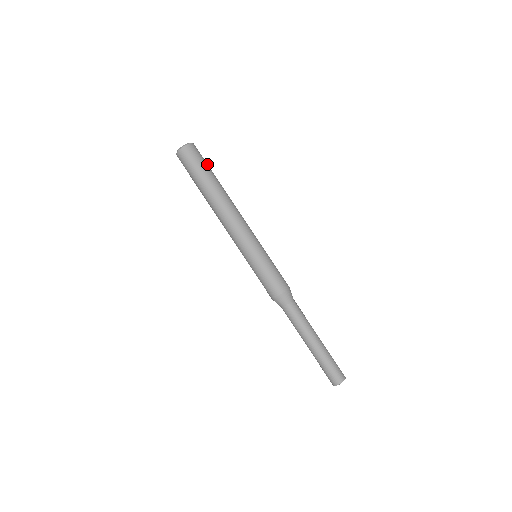
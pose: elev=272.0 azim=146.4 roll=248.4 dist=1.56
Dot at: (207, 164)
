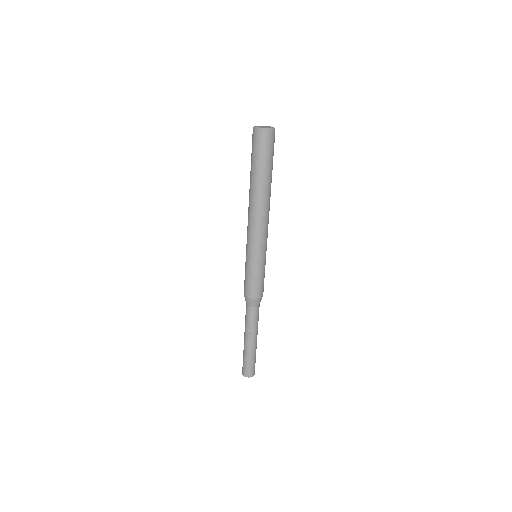
Dot at: occluded
